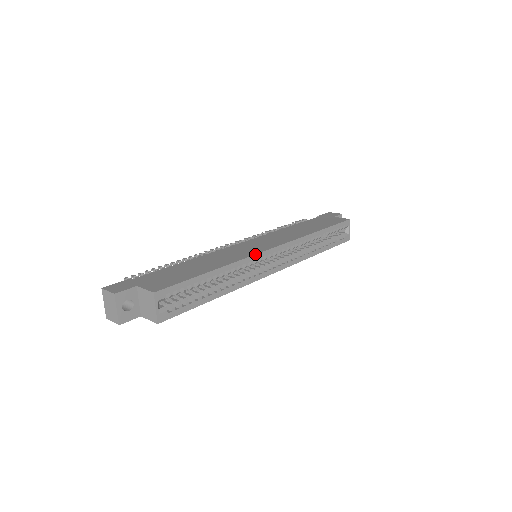
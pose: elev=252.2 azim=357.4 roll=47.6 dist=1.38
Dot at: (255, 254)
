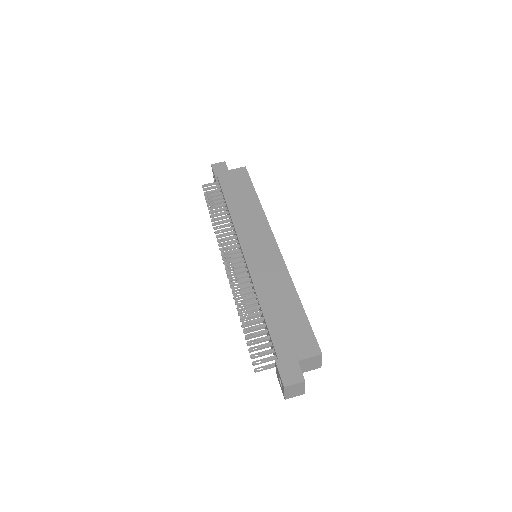
Dot at: (284, 261)
